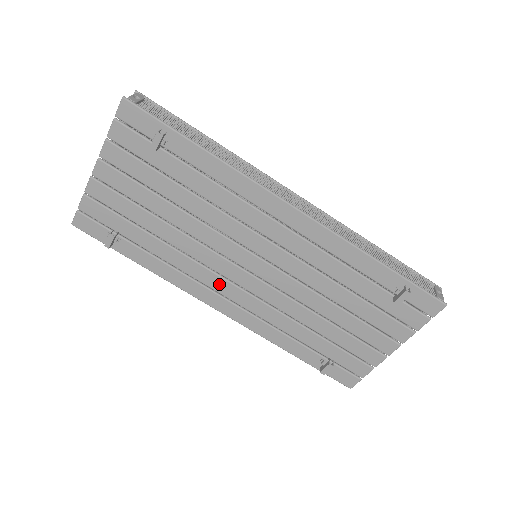
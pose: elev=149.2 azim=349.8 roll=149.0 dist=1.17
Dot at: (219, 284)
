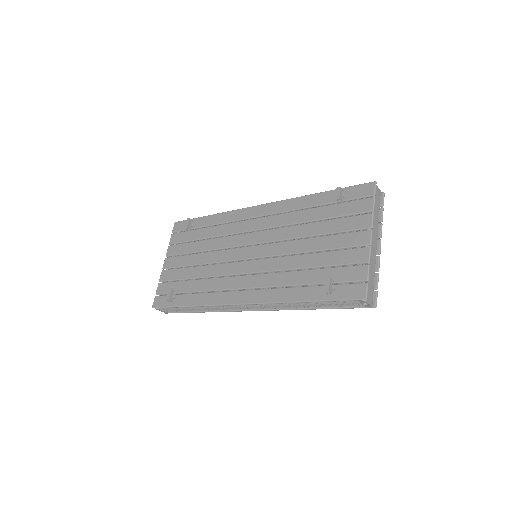
Dot at: (235, 282)
